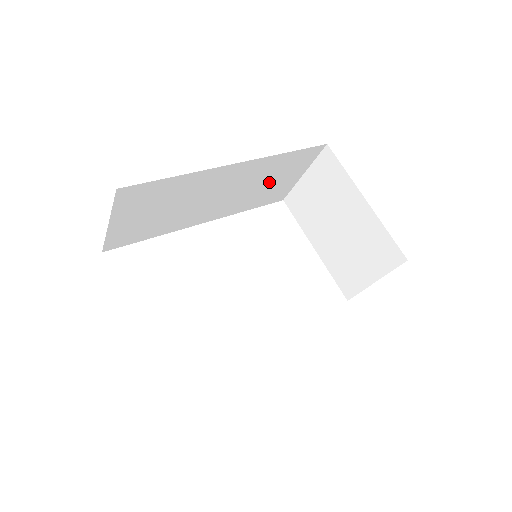
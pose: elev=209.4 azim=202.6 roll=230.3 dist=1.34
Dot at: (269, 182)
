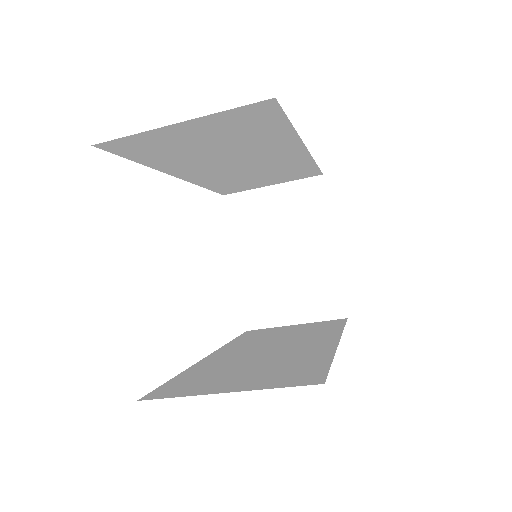
Dot at: (261, 176)
